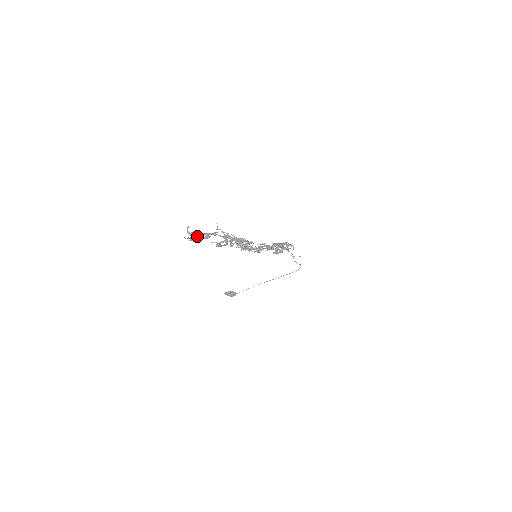
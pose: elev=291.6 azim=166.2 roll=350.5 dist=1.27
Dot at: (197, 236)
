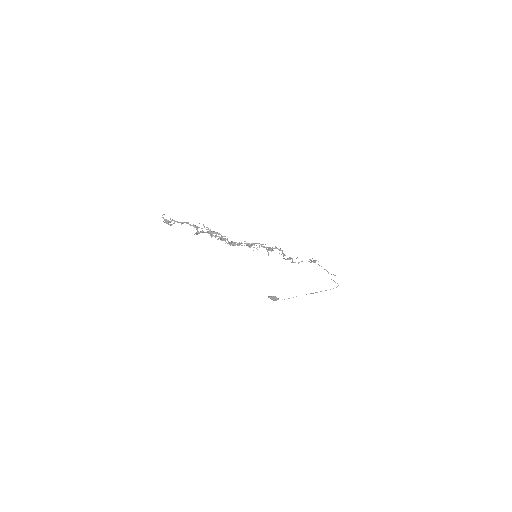
Dot at: (174, 223)
